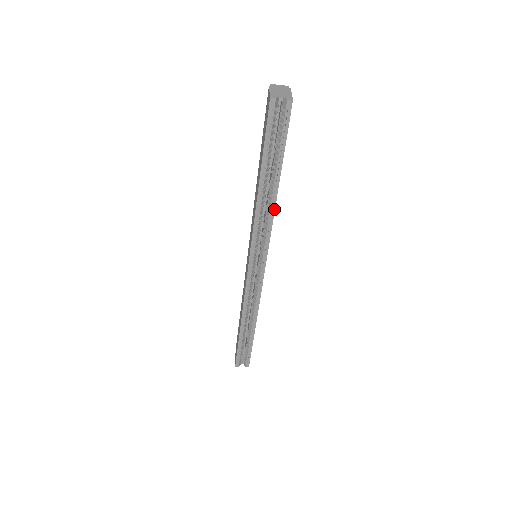
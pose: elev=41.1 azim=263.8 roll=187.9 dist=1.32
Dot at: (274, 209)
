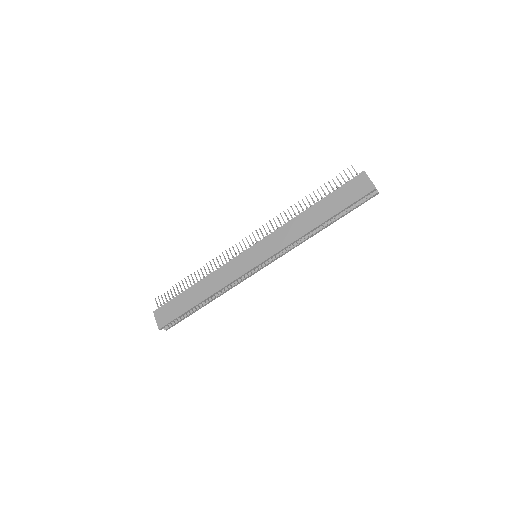
Dot at: occluded
